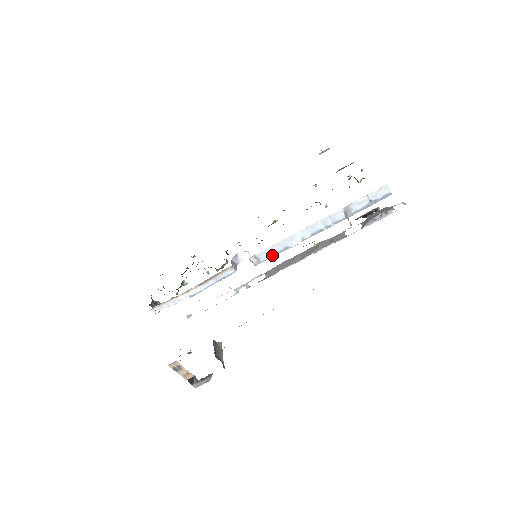
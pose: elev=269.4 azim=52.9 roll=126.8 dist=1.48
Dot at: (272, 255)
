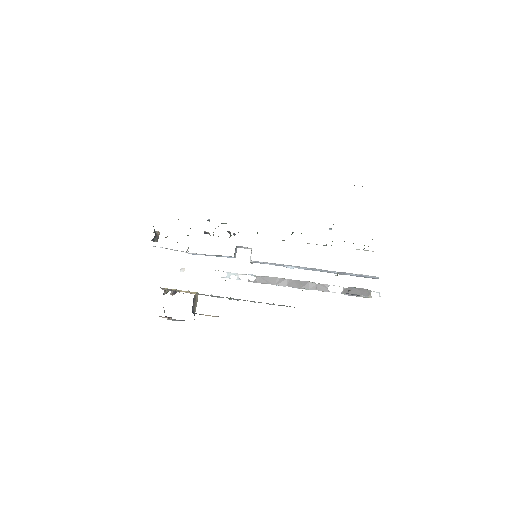
Dot at: occluded
